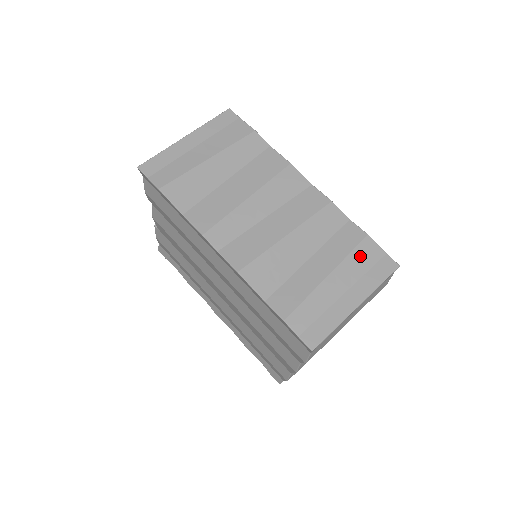
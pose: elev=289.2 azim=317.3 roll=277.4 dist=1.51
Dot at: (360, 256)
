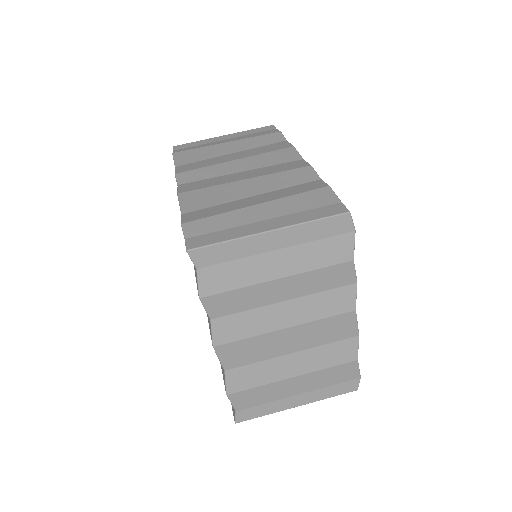
Dot at: (306, 198)
